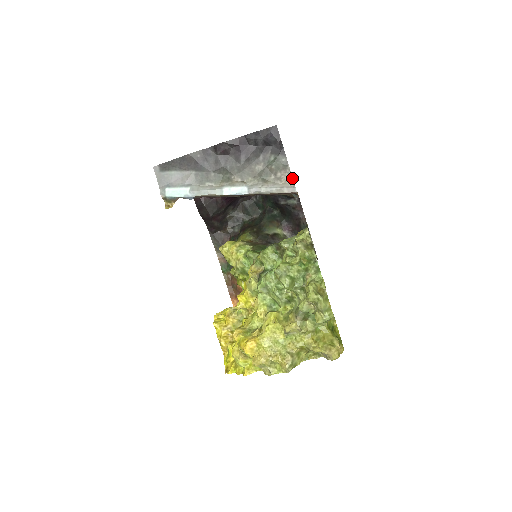
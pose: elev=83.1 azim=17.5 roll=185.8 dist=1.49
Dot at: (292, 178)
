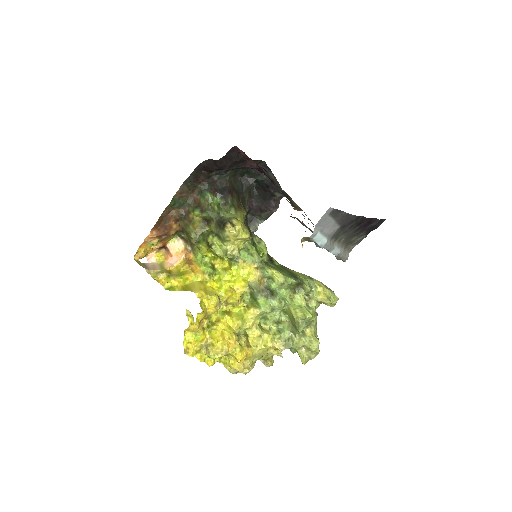
Dot at: occluded
